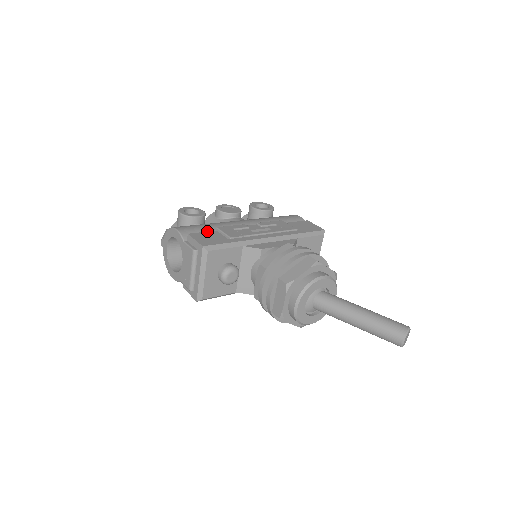
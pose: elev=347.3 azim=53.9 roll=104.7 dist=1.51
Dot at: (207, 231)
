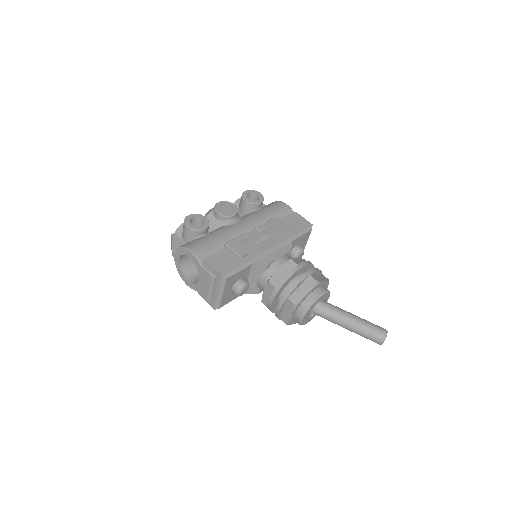
Dot at: (217, 247)
